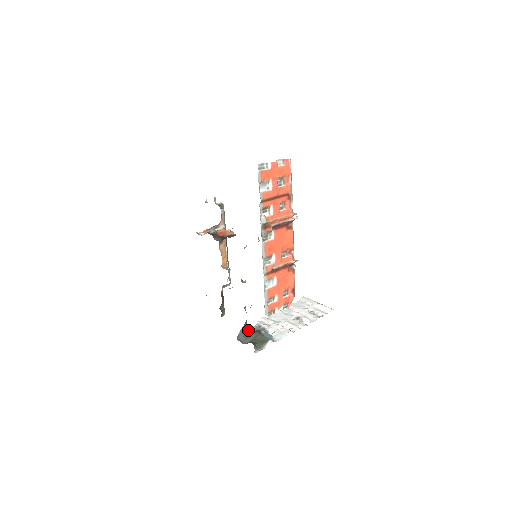
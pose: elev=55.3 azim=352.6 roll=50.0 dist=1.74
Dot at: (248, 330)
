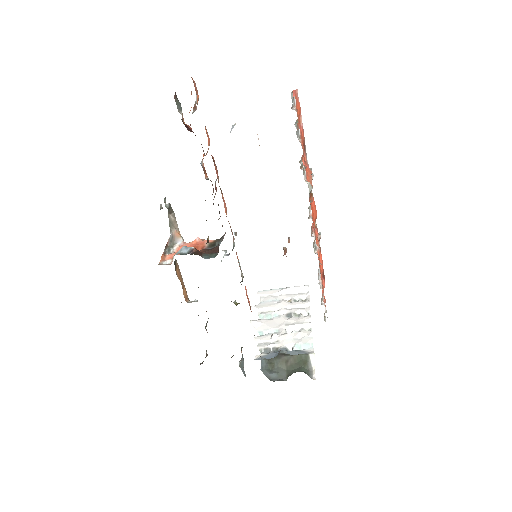
Dot at: (267, 362)
